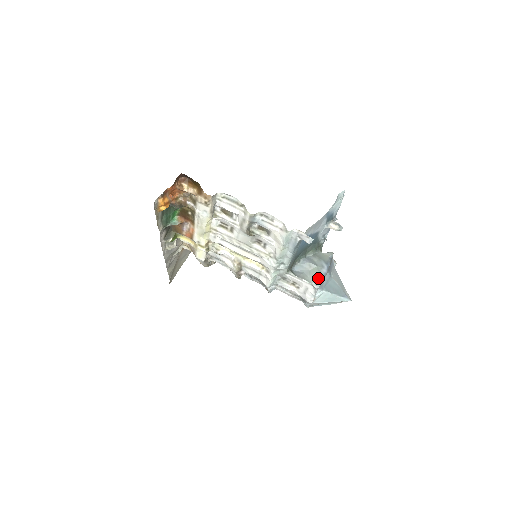
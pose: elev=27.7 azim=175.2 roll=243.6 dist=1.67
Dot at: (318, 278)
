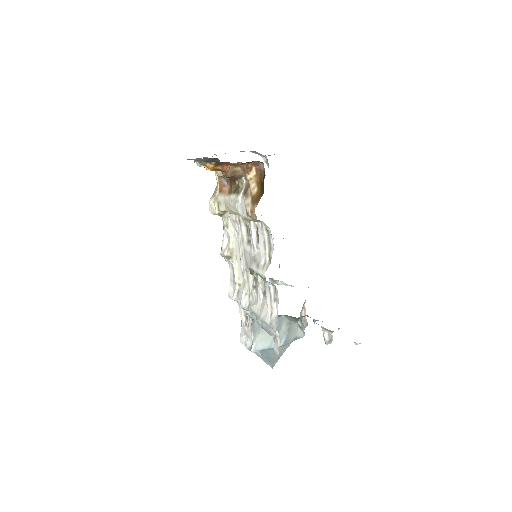
Dot at: (263, 346)
